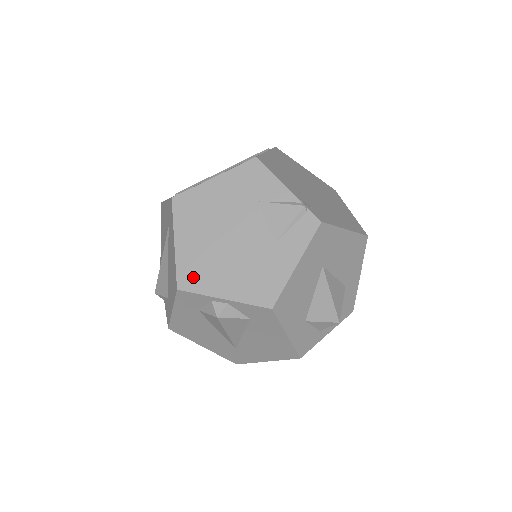
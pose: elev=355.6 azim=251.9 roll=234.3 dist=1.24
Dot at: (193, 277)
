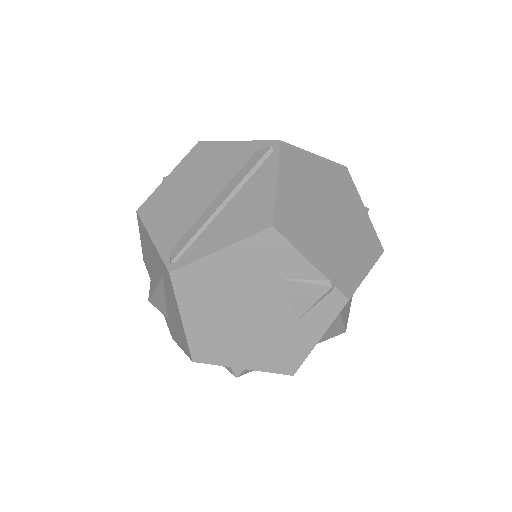
Dot at: (208, 351)
